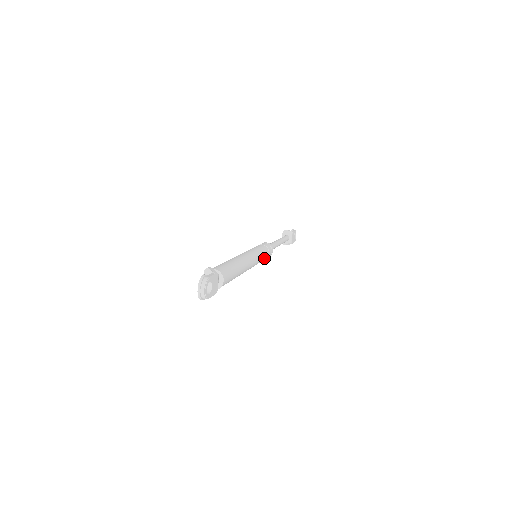
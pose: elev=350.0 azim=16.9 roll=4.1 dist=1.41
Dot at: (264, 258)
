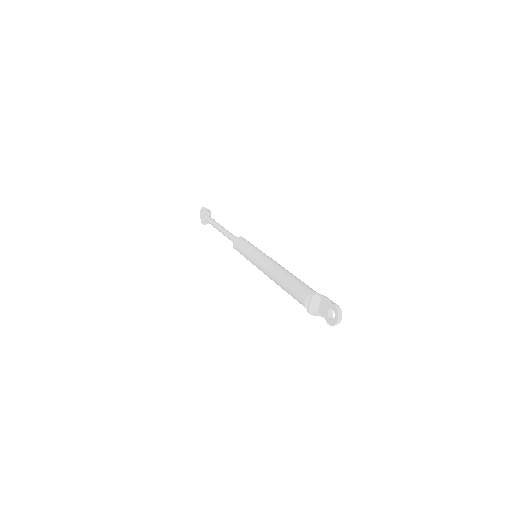
Dot at: occluded
